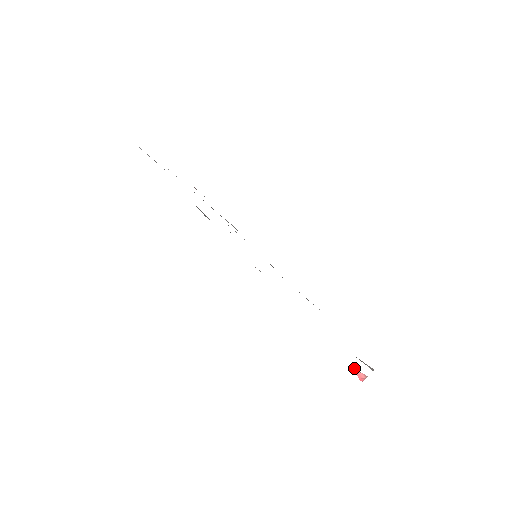
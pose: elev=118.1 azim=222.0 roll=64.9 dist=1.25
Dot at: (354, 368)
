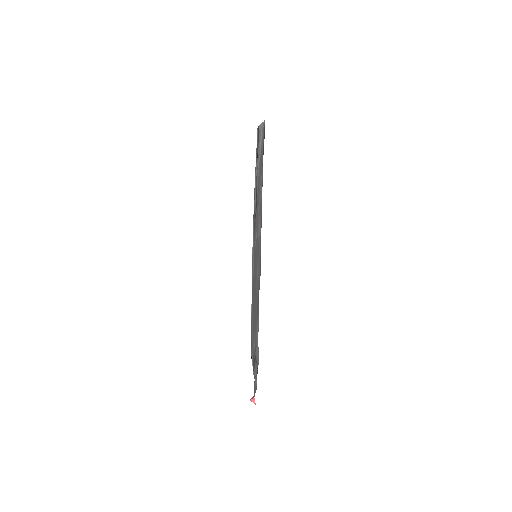
Dot at: occluded
